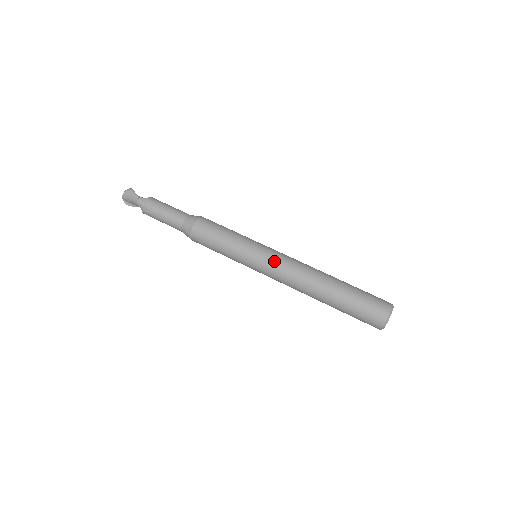
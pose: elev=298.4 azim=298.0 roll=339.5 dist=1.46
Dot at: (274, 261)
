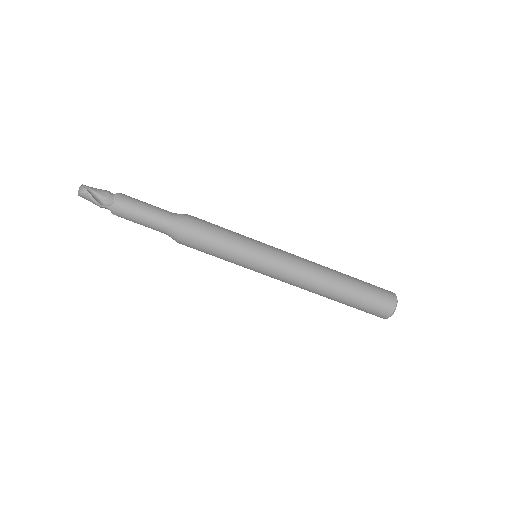
Dot at: (276, 275)
